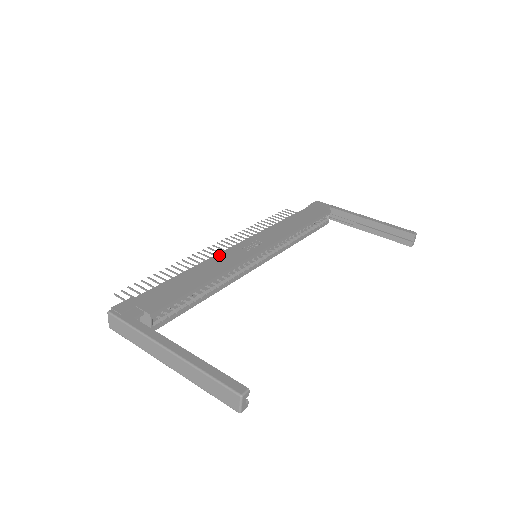
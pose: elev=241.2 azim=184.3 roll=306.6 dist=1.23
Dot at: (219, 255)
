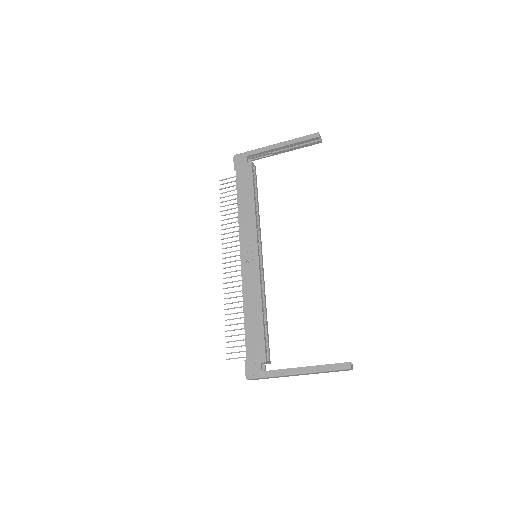
Dot at: (244, 283)
